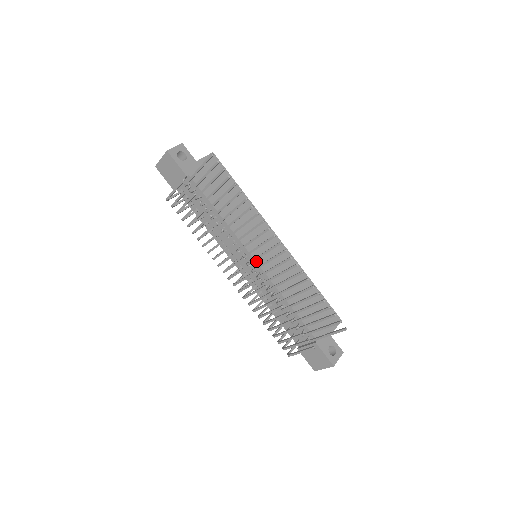
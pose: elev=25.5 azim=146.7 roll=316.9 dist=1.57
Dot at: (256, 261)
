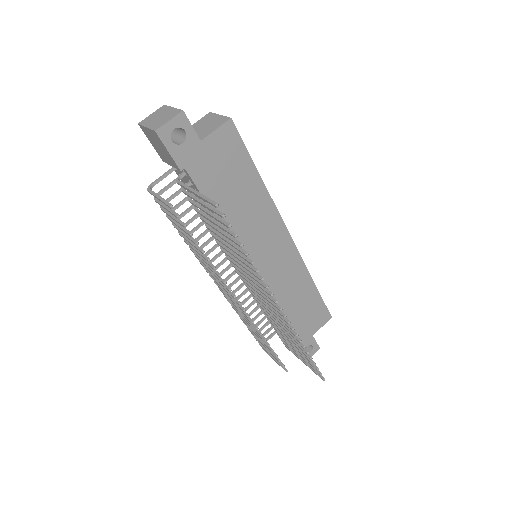
Dot at: occluded
